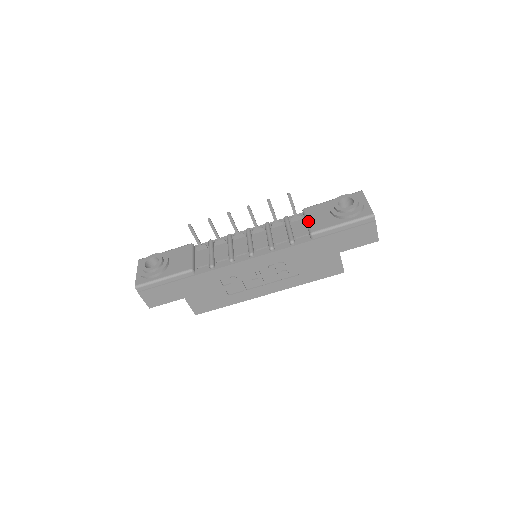
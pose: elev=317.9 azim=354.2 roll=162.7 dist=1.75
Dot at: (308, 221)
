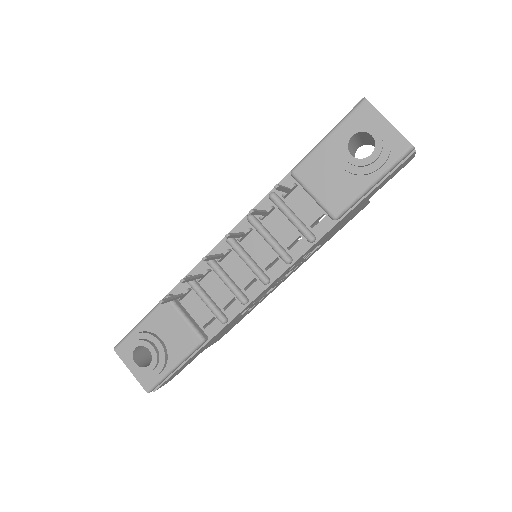
Dot at: (316, 197)
